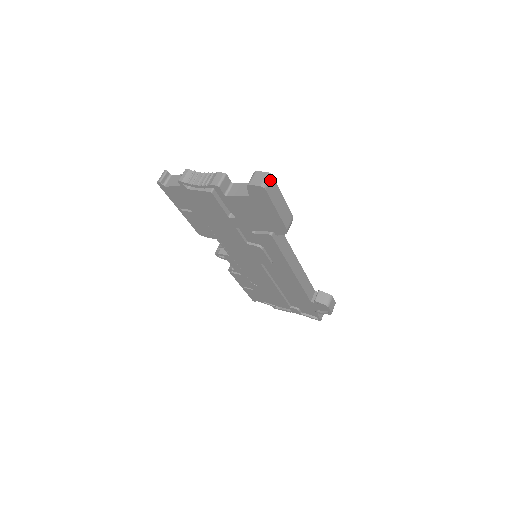
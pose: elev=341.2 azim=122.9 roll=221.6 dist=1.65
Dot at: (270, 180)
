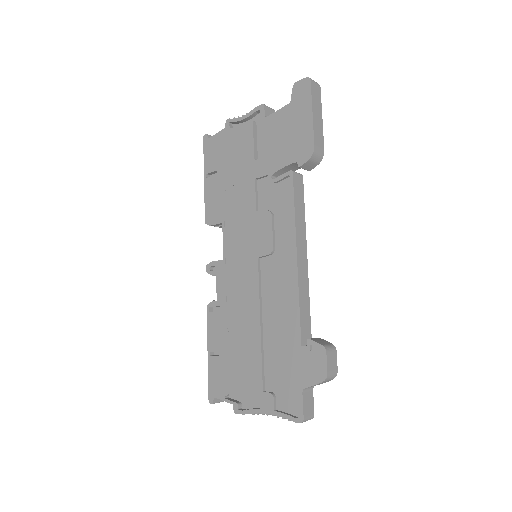
Dot at: (317, 85)
